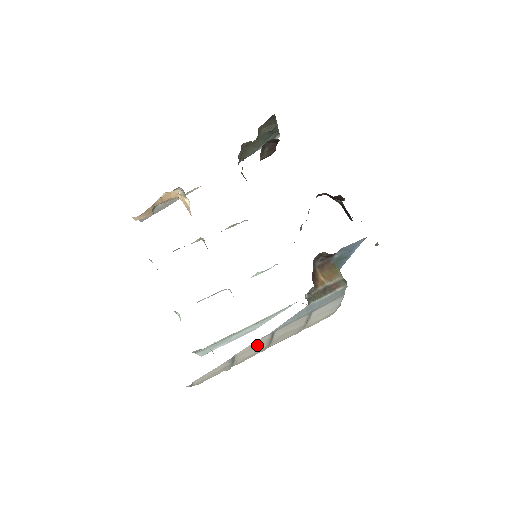
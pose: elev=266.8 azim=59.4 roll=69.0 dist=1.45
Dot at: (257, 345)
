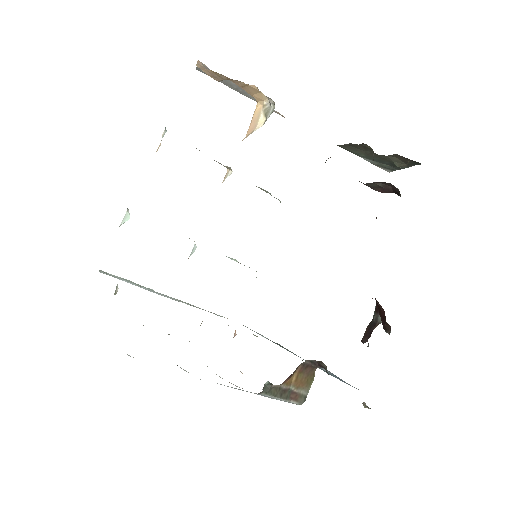
Dot at: occluded
